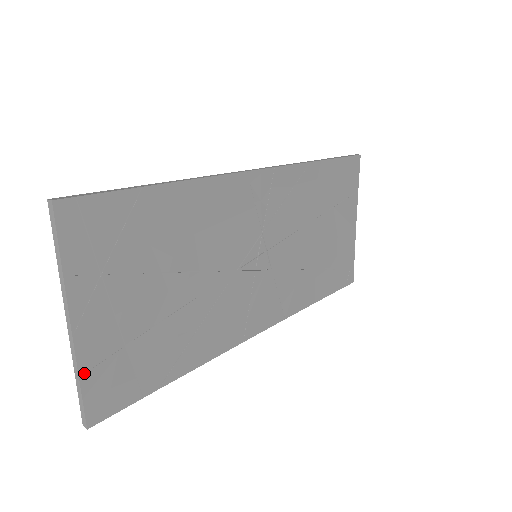
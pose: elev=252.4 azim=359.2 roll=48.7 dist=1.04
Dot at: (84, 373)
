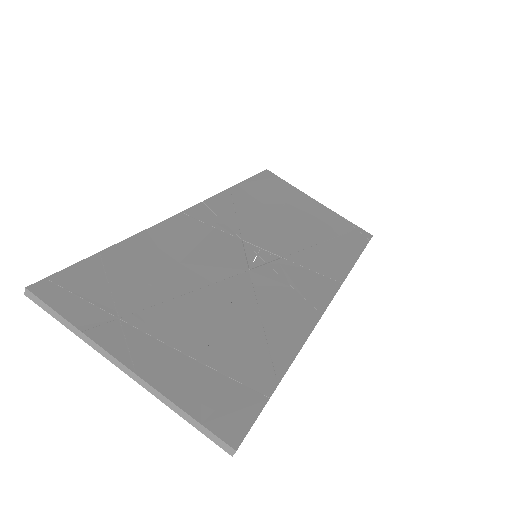
Dot at: (179, 401)
